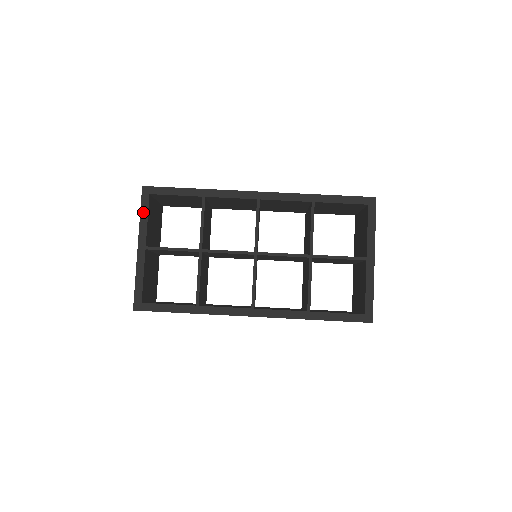
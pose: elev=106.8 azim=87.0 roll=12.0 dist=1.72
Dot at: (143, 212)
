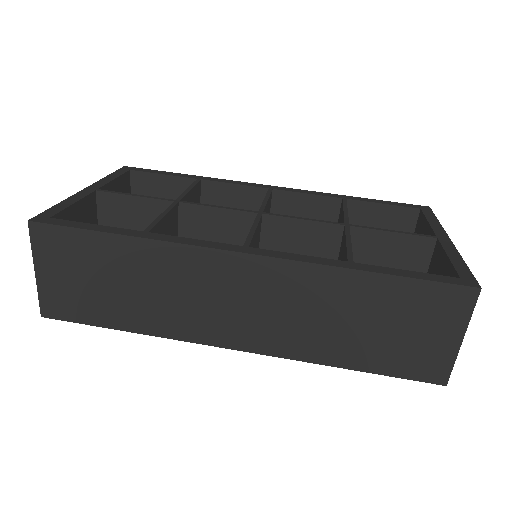
Dot at: (113, 175)
